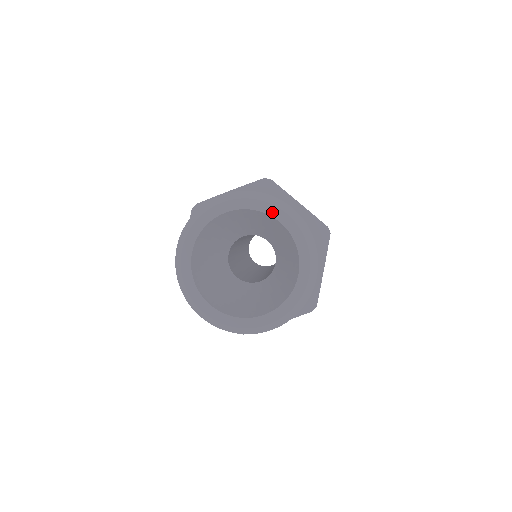
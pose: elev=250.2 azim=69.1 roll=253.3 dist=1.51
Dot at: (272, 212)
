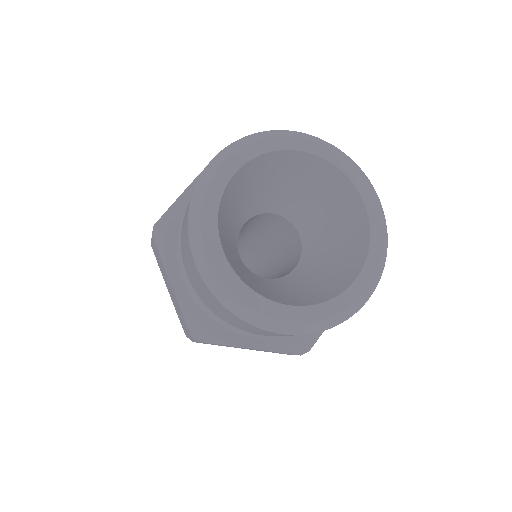
Dot at: (360, 185)
